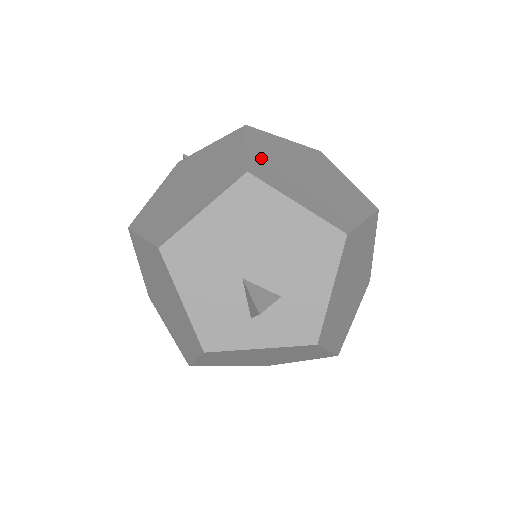
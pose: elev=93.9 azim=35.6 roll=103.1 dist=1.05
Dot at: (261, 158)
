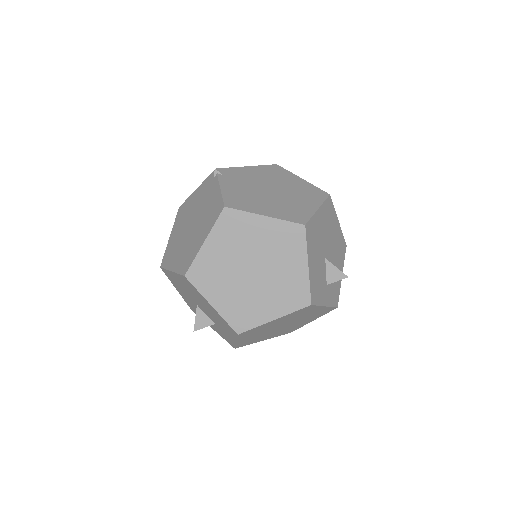
Dot at: (210, 256)
